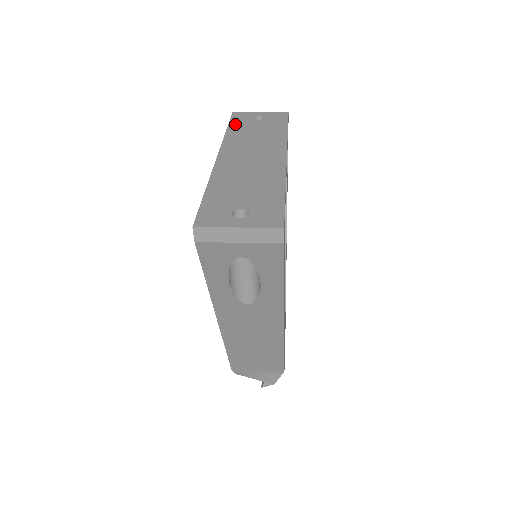
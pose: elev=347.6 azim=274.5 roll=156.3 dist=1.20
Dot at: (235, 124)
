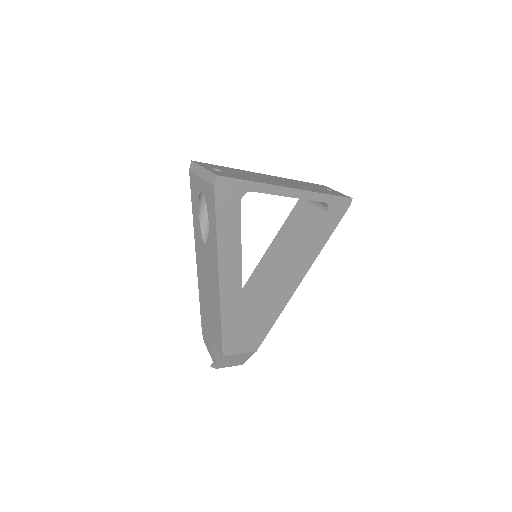
Dot at: (310, 183)
